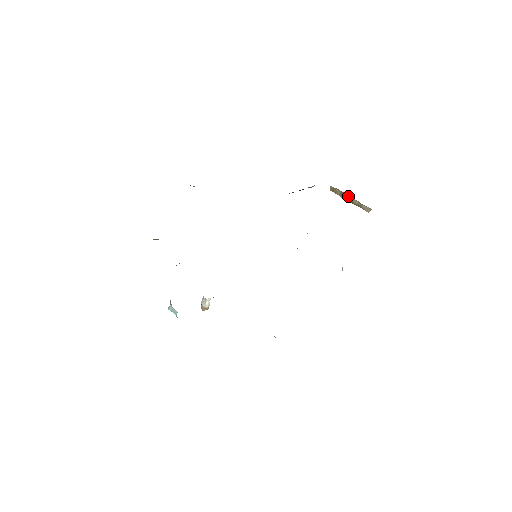
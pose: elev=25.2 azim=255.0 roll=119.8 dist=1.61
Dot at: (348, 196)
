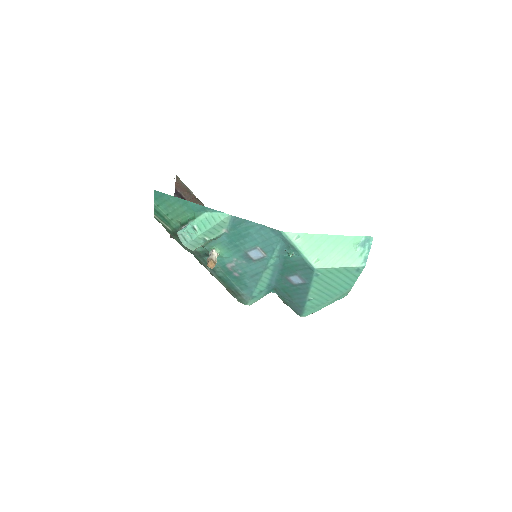
Dot at: occluded
